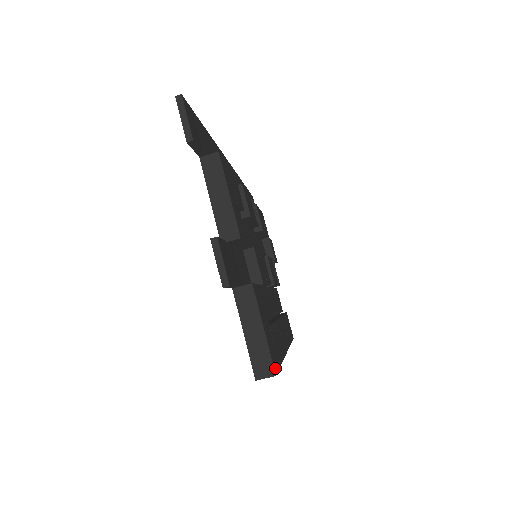
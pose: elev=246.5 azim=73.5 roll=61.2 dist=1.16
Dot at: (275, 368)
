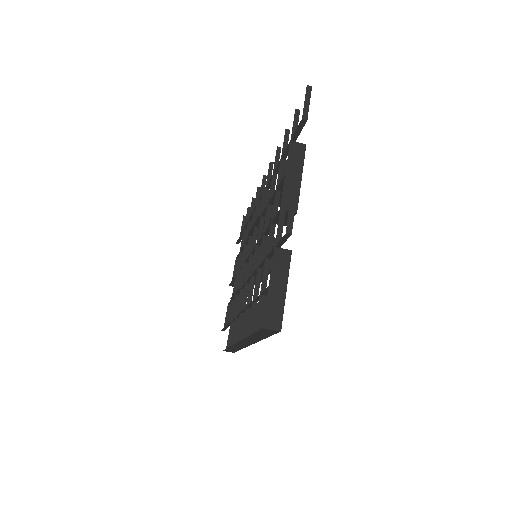
Dot at: (279, 327)
